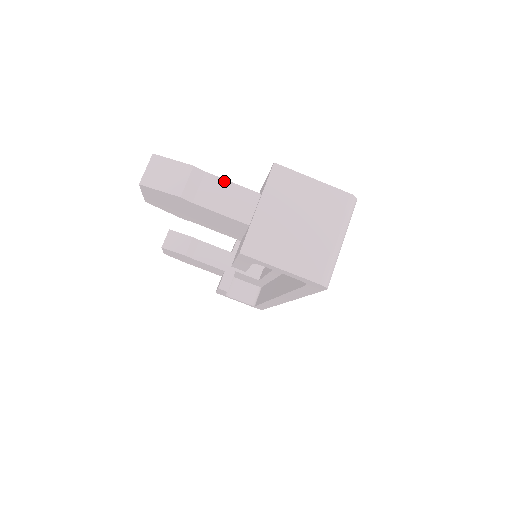
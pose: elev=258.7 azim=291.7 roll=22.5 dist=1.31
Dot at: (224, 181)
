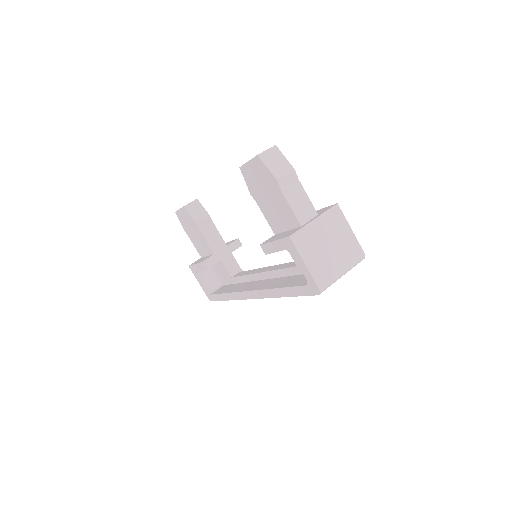
Dot at: (304, 191)
